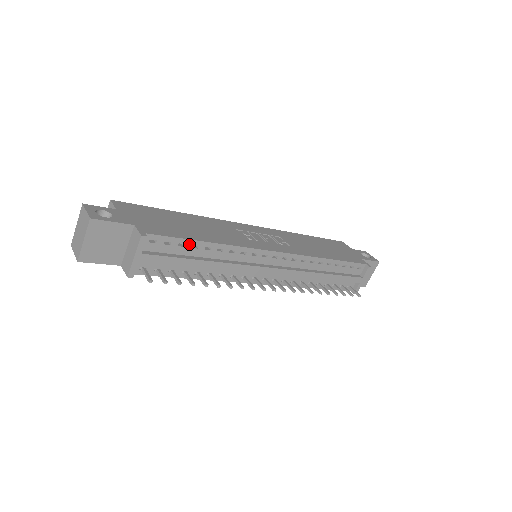
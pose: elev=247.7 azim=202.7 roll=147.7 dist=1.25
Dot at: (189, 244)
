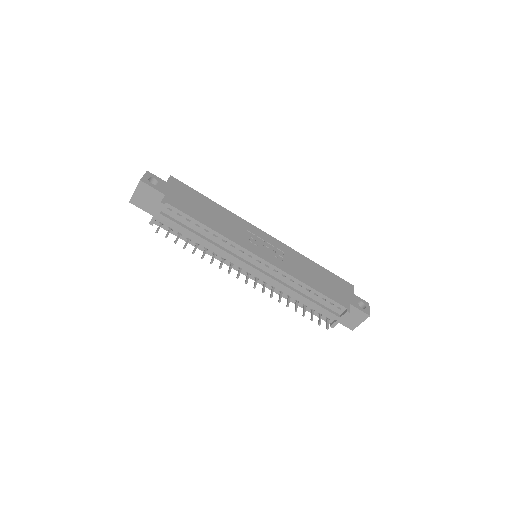
Dot at: (194, 222)
